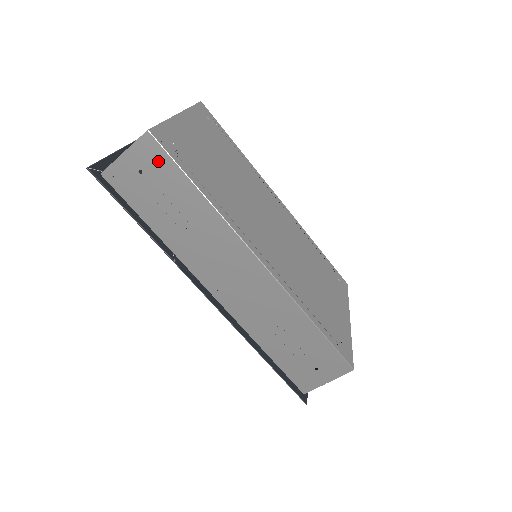
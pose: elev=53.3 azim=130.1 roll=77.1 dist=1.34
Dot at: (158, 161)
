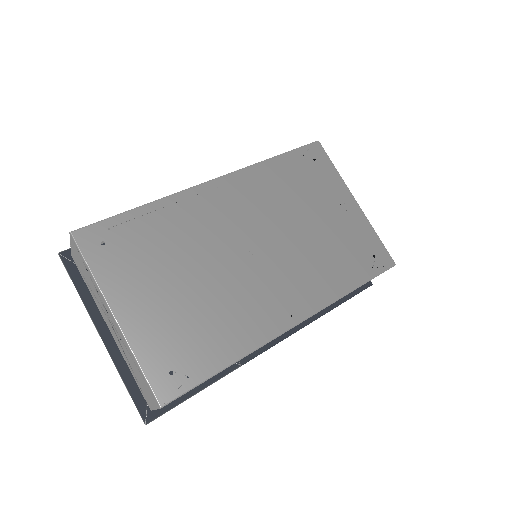
Dot at: occluded
